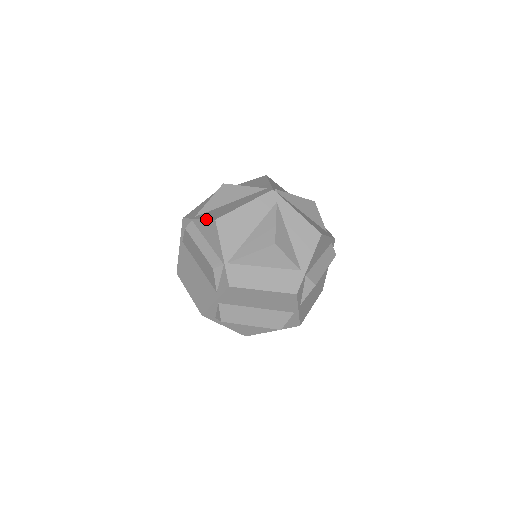
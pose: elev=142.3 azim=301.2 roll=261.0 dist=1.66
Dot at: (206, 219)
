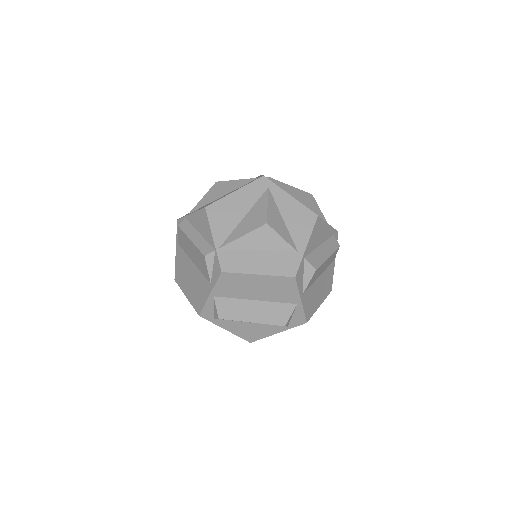
Dot at: (197, 210)
